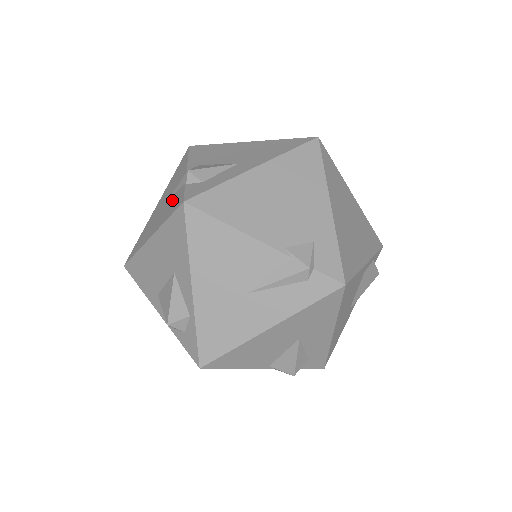
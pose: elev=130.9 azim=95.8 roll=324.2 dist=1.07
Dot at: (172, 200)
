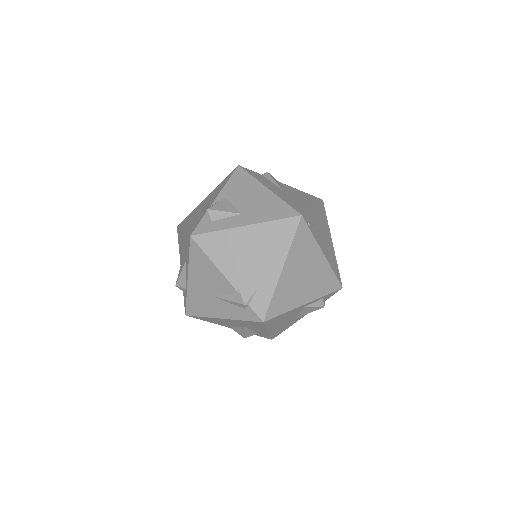
Dot at: (198, 217)
